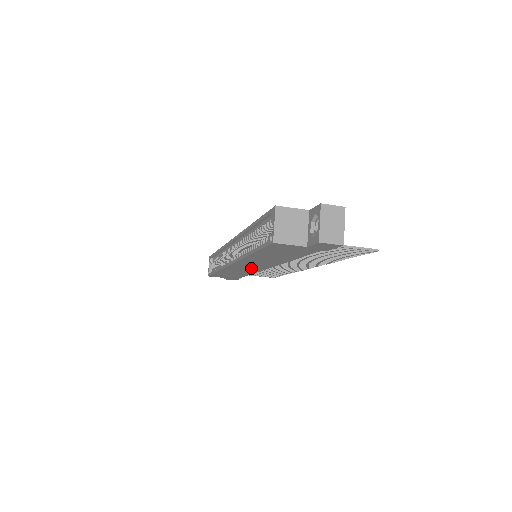
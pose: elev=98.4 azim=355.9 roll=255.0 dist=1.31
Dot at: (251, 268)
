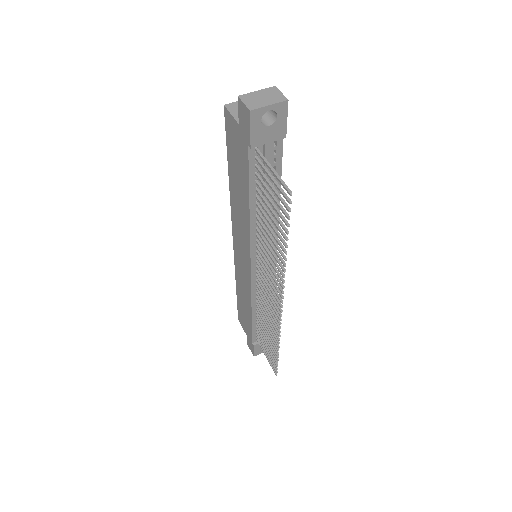
Dot at: (245, 267)
